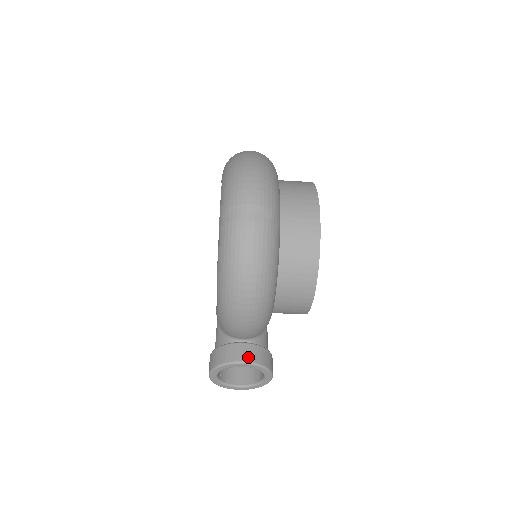
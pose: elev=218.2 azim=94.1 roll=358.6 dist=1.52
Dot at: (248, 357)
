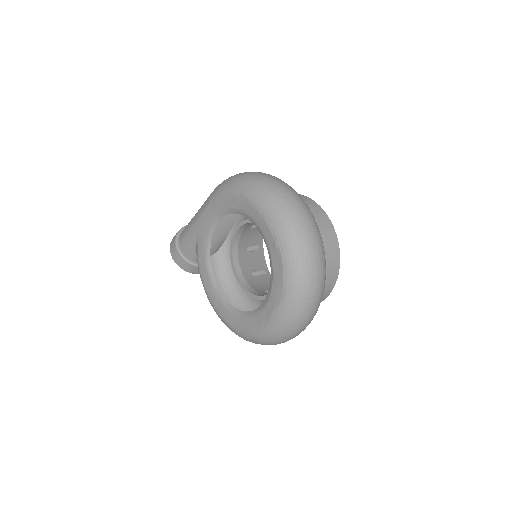
Dot at: occluded
